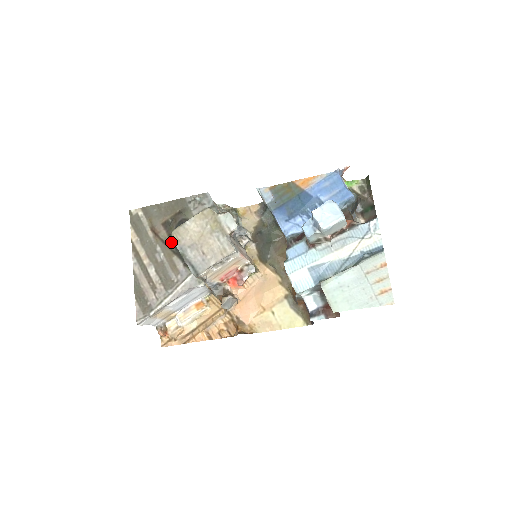
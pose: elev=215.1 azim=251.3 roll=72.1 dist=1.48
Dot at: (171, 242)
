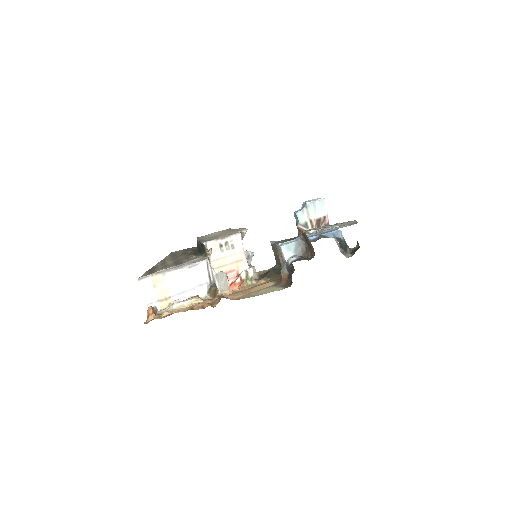
Dot at: (194, 252)
